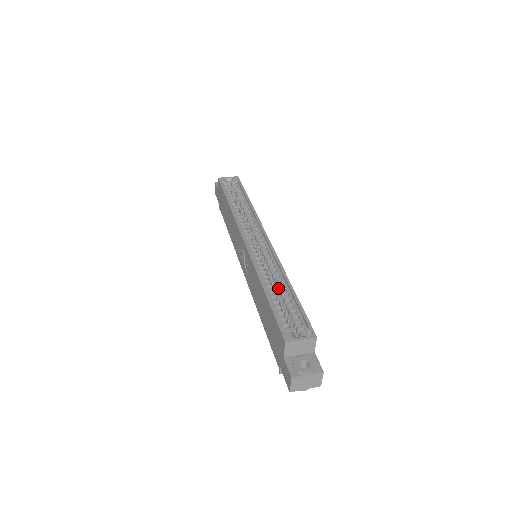
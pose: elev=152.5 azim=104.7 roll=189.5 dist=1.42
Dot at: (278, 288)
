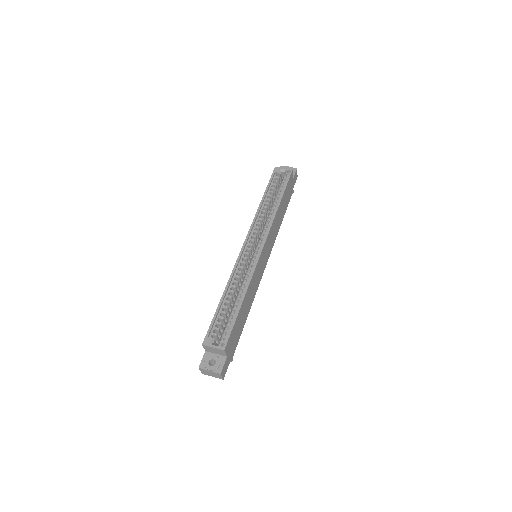
Dot at: (237, 297)
